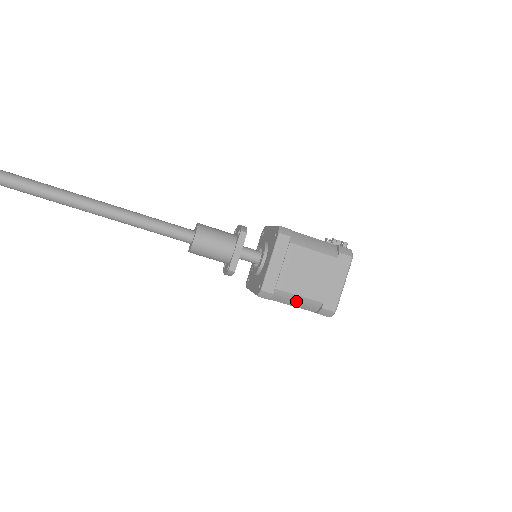
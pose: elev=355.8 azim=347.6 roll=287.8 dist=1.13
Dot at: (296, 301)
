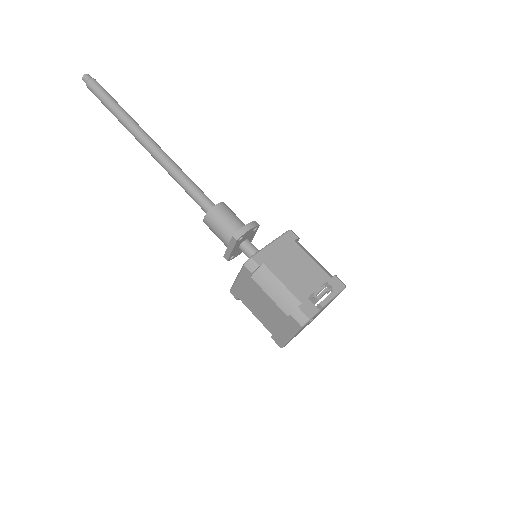
Dot at: occluded
